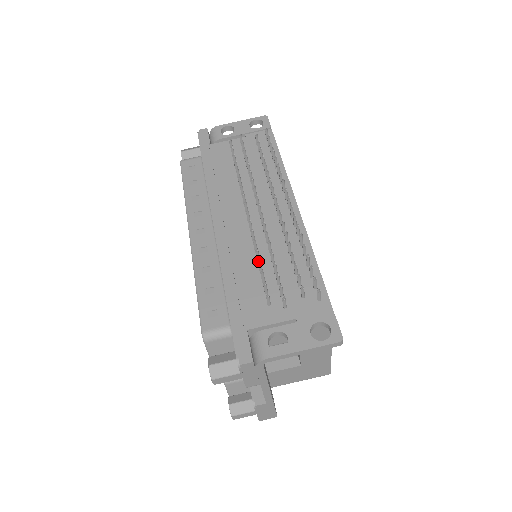
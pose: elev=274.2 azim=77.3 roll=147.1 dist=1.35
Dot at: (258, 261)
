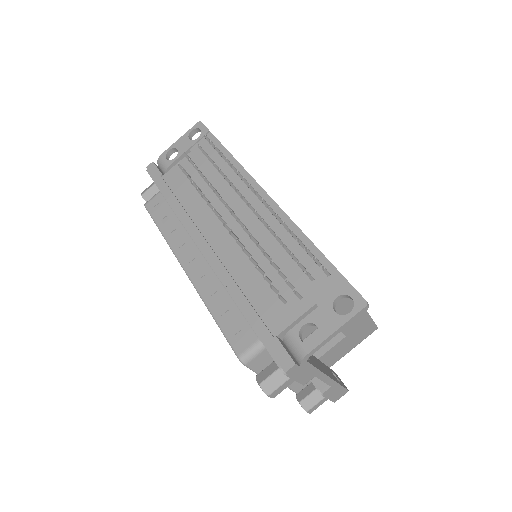
Dot at: (255, 267)
